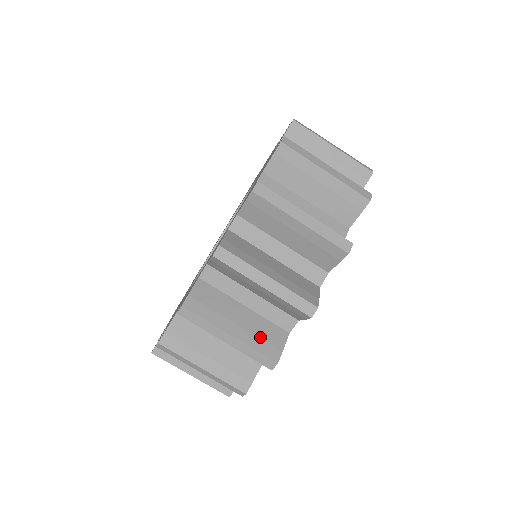
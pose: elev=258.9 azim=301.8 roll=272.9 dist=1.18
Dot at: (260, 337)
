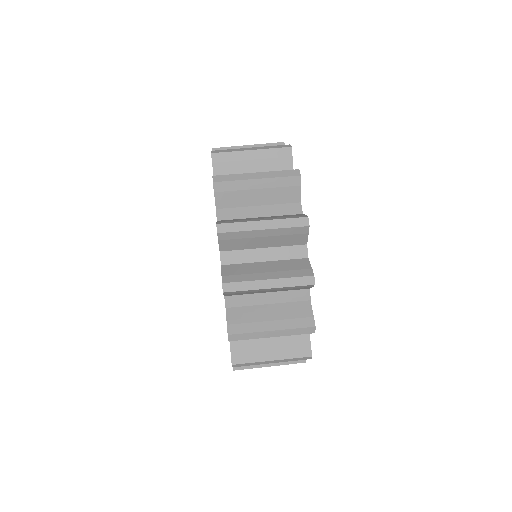
Dot at: occluded
